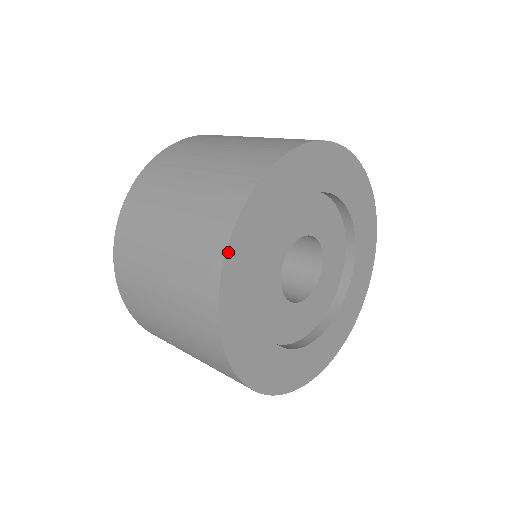
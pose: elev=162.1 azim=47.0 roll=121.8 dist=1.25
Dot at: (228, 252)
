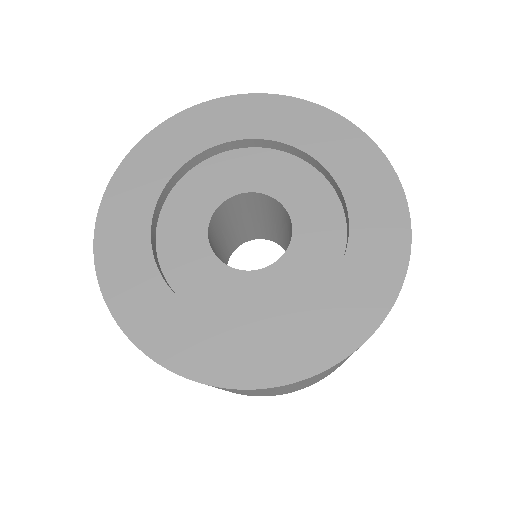
Dot at: (141, 143)
